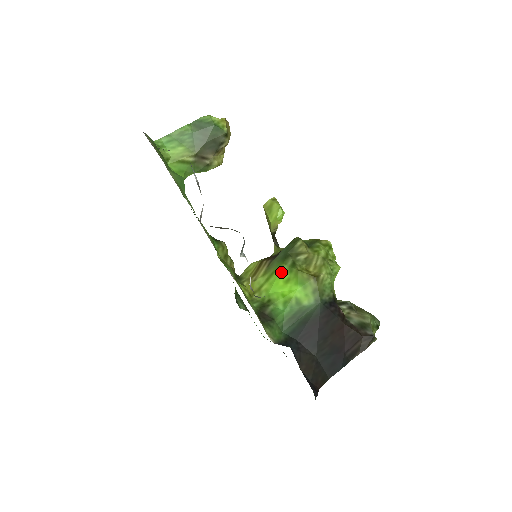
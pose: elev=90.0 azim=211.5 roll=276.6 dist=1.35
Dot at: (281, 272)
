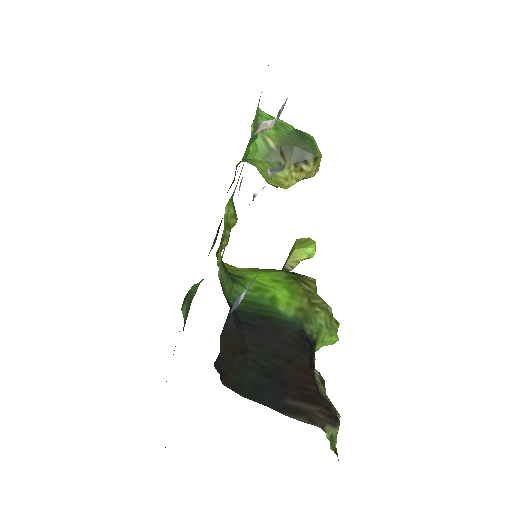
Dot at: (275, 273)
